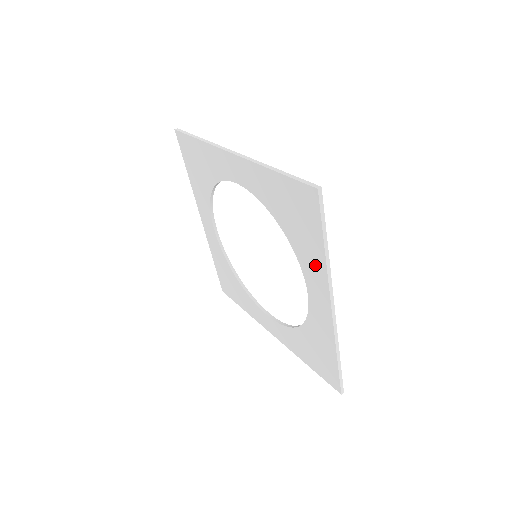
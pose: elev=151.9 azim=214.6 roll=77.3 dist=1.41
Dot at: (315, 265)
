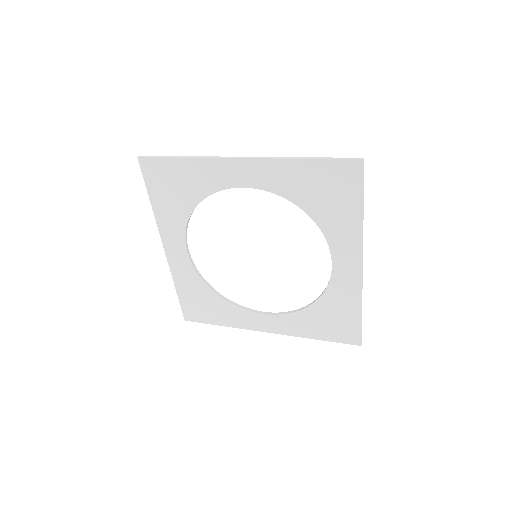
Dot at: (348, 231)
